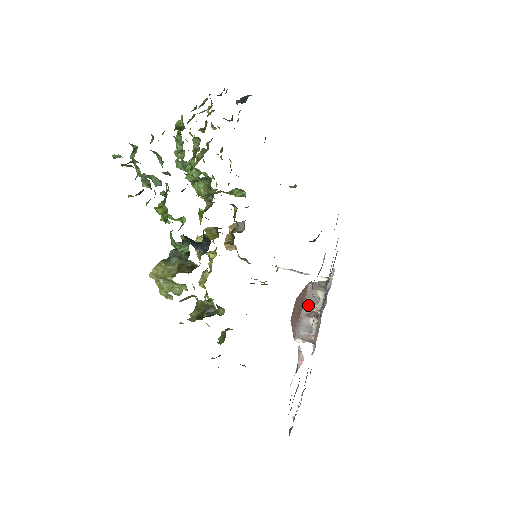
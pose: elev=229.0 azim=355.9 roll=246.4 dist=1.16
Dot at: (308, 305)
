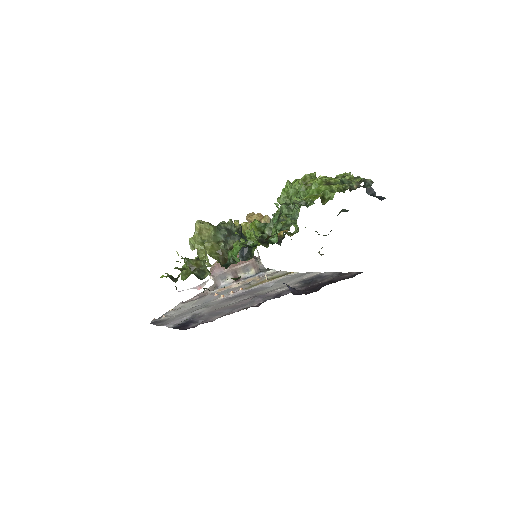
Dot at: (240, 269)
